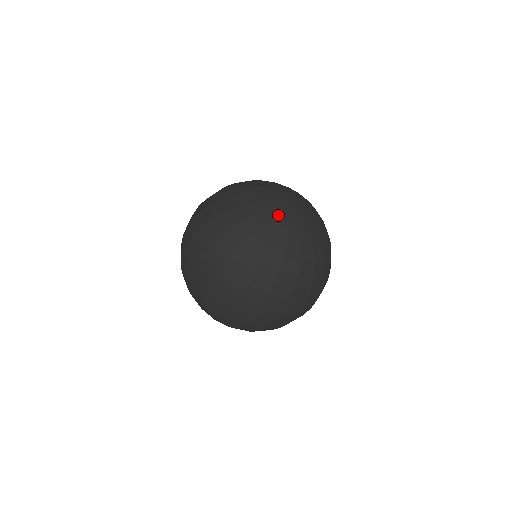
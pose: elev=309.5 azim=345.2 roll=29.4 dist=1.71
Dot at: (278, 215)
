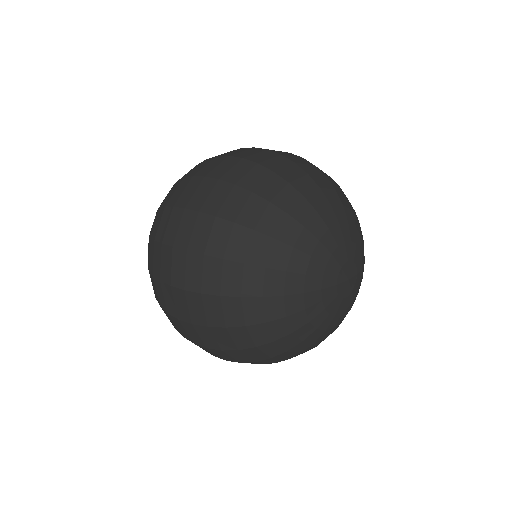
Dot at: (315, 278)
